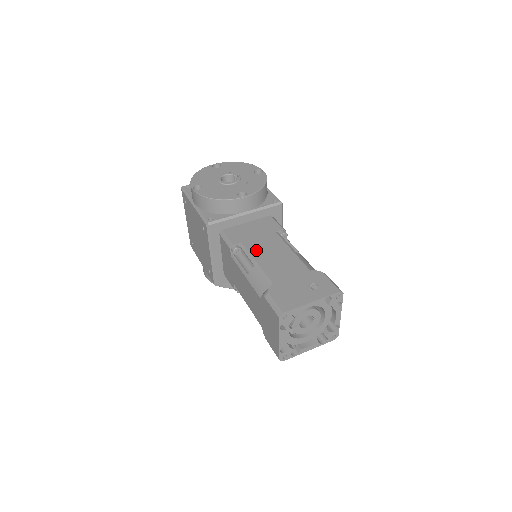
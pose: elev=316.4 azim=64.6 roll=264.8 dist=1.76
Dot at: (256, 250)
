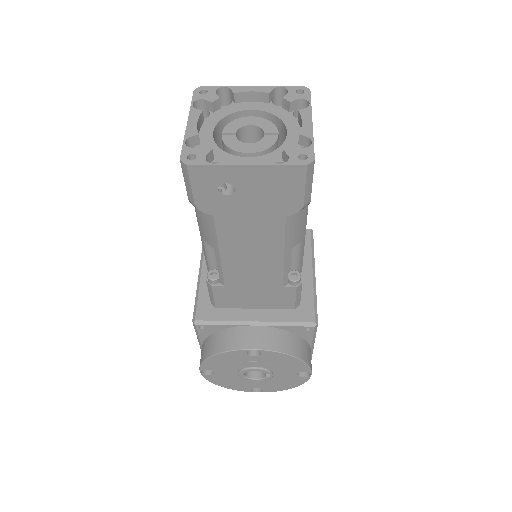
Dot at: occluded
